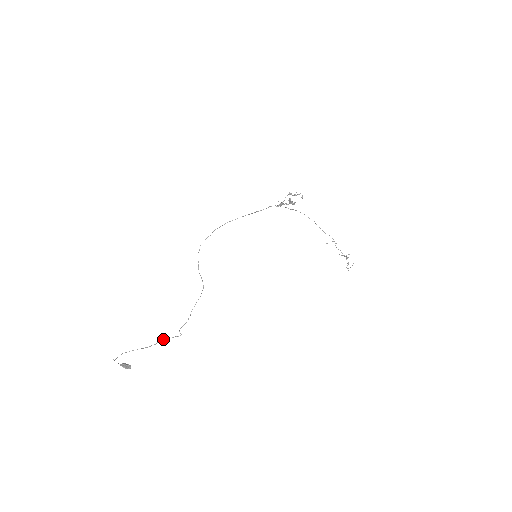
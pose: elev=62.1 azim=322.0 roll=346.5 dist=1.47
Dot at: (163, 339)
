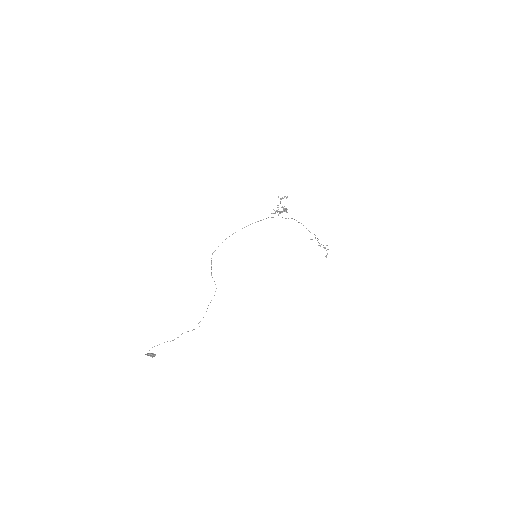
Dot at: occluded
